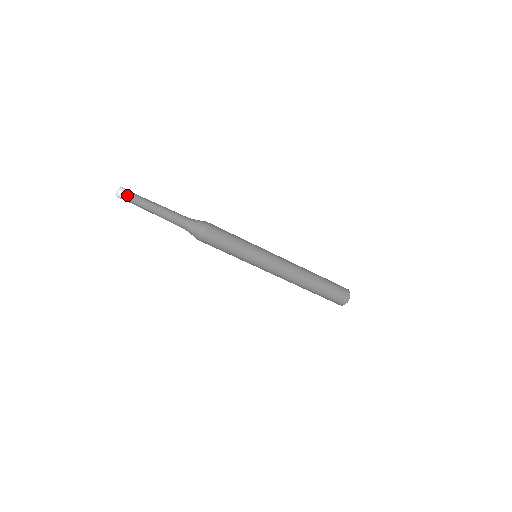
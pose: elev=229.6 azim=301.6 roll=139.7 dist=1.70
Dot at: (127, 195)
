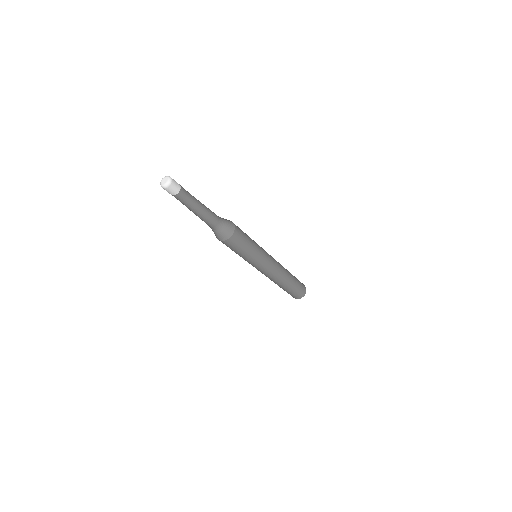
Dot at: (177, 186)
